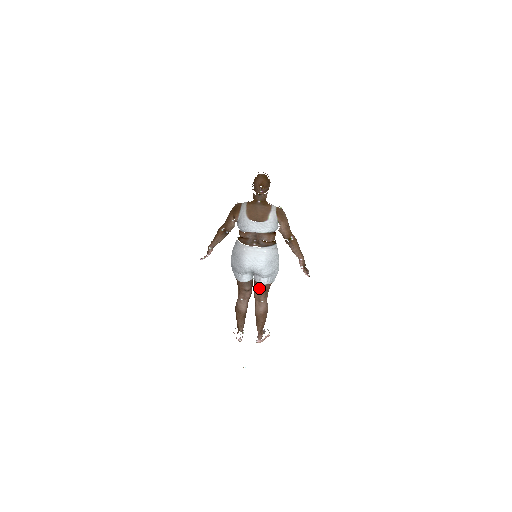
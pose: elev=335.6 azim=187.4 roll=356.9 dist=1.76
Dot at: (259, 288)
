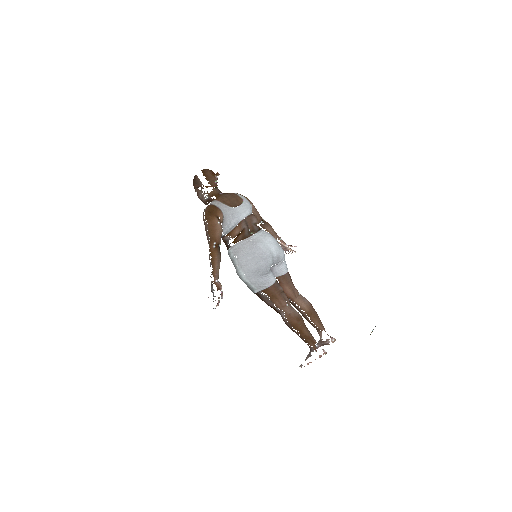
Dot at: (287, 280)
